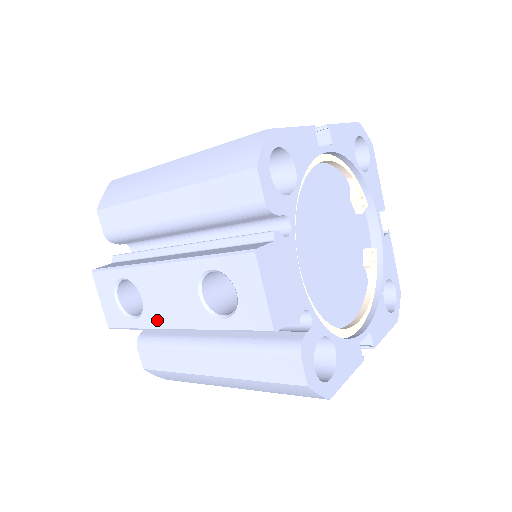
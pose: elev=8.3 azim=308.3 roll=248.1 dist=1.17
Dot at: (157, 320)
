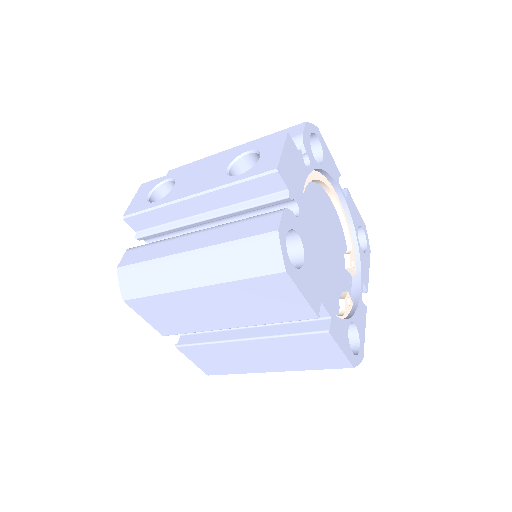
Dot at: (177, 195)
